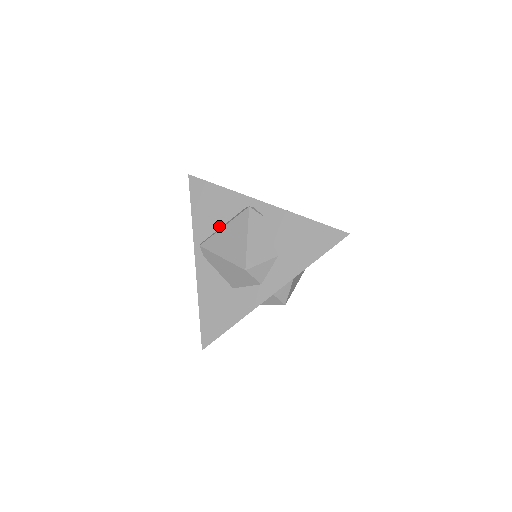
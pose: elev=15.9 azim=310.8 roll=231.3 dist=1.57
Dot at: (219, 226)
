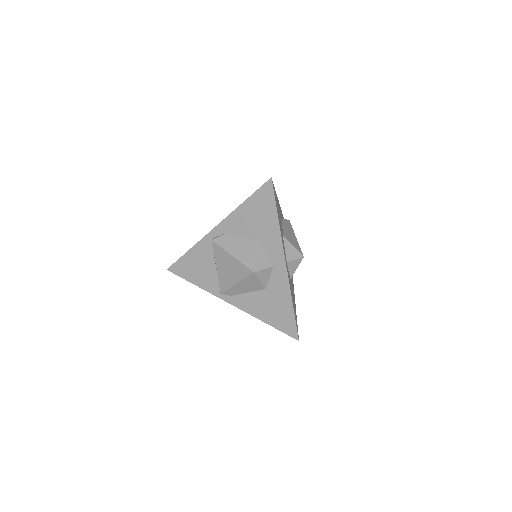
Dot at: (215, 271)
